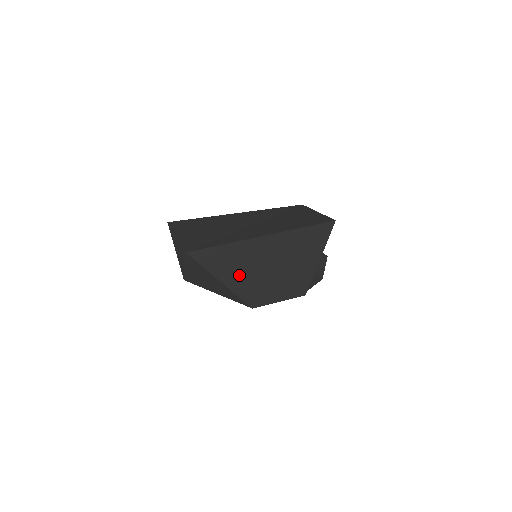
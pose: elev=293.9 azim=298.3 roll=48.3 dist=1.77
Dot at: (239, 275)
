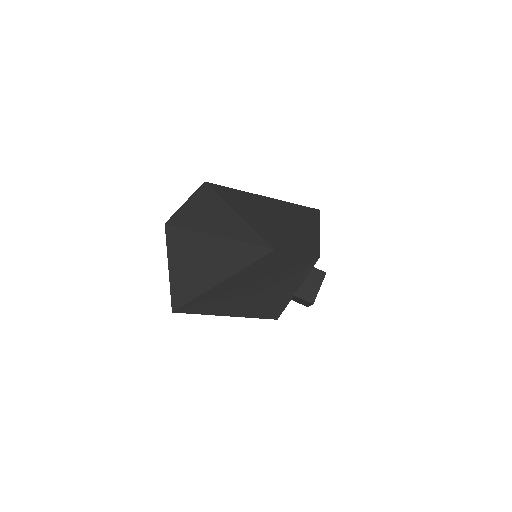
Dot at: (255, 217)
